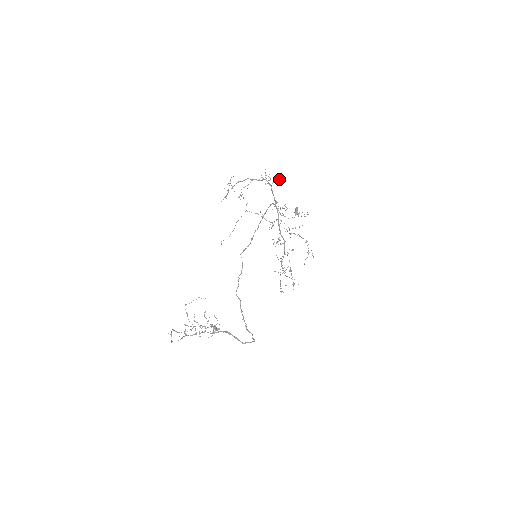
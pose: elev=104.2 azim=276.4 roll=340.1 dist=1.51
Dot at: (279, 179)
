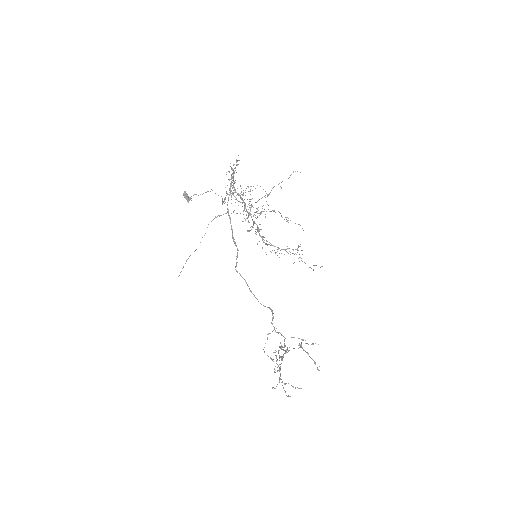
Dot at: occluded
